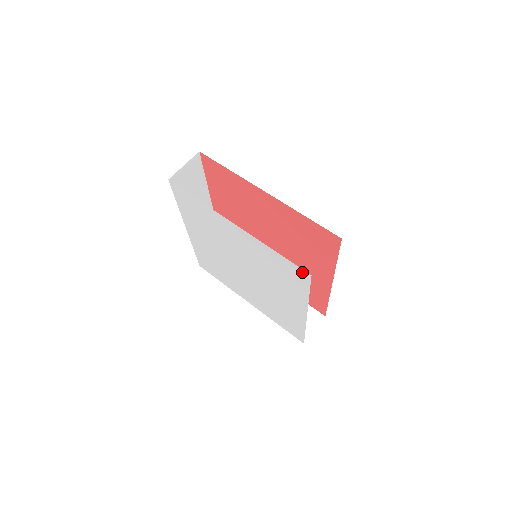
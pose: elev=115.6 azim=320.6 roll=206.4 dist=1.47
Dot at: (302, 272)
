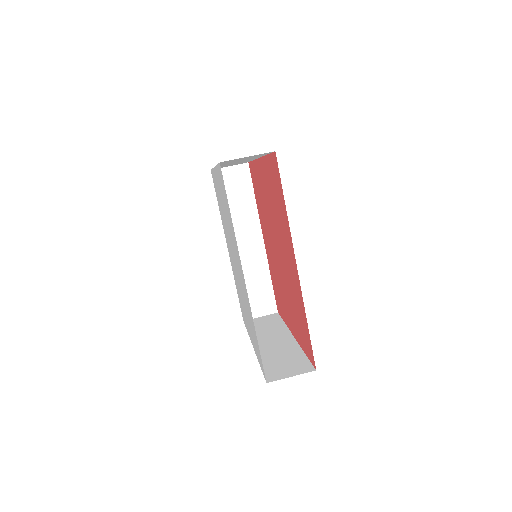
Dot at: occluded
